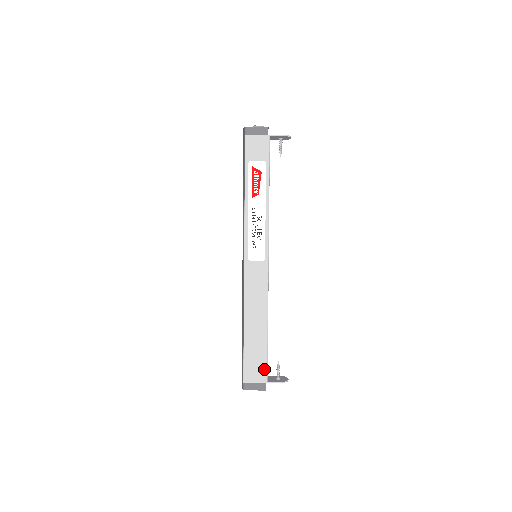
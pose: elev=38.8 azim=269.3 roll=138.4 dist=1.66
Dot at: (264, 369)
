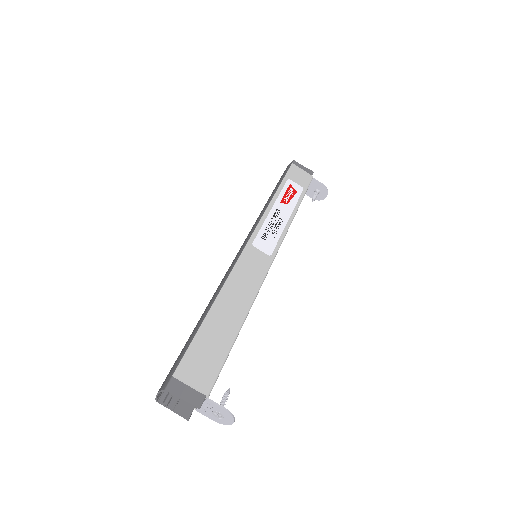
Dot at: (213, 374)
